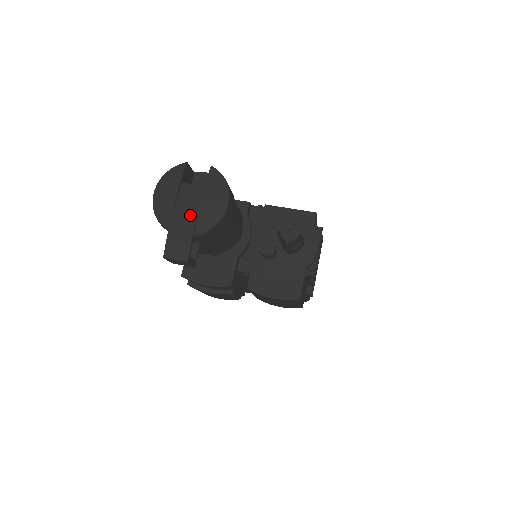
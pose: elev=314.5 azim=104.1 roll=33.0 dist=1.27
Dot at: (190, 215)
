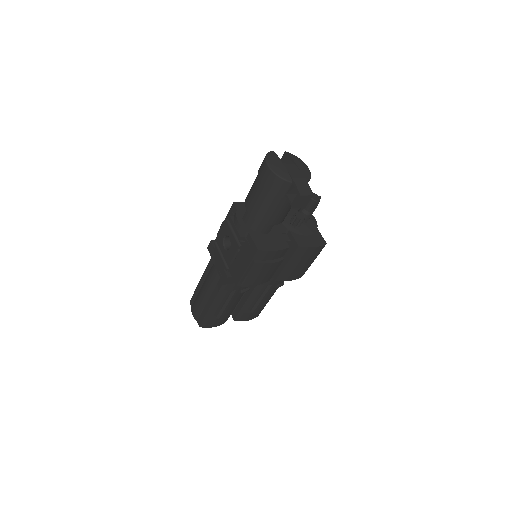
Dot at: (298, 172)
